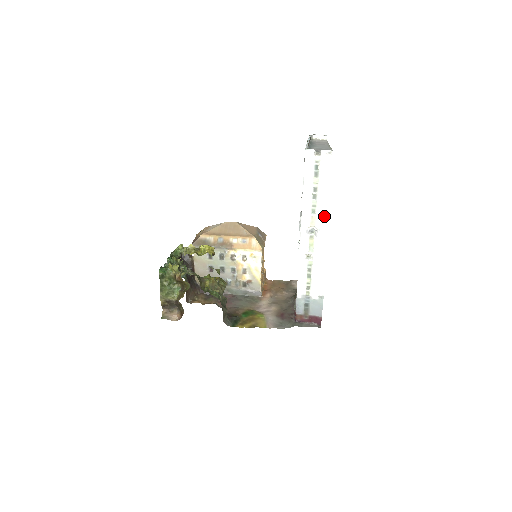
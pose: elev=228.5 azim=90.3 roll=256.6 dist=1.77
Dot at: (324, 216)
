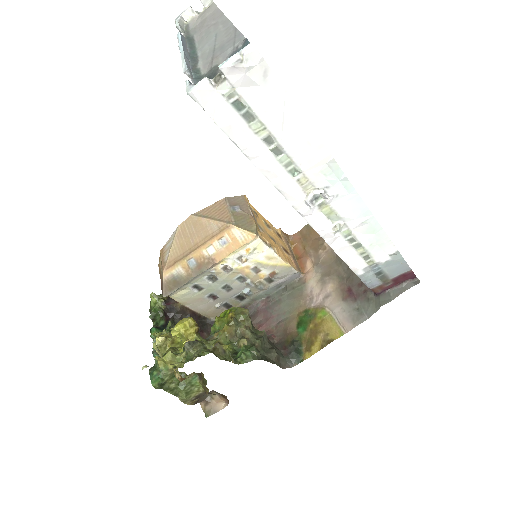
Dot at: (319, 165)
